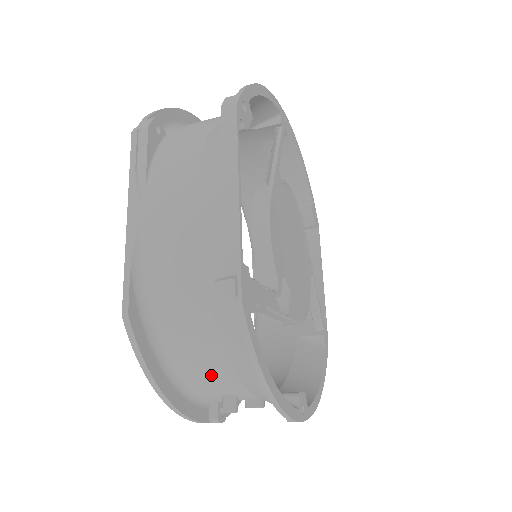
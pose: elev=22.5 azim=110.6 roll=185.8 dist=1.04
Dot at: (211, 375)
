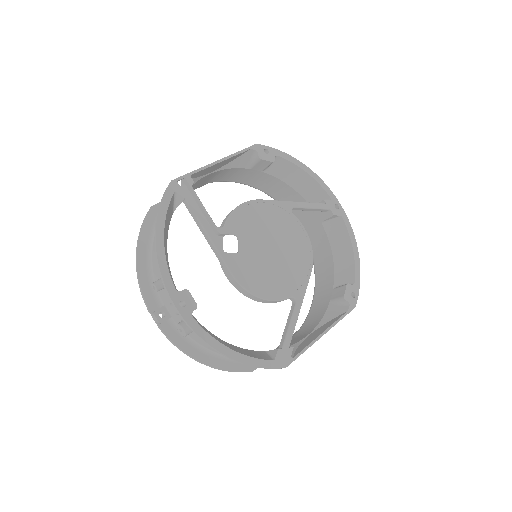
Dot at: occluded
